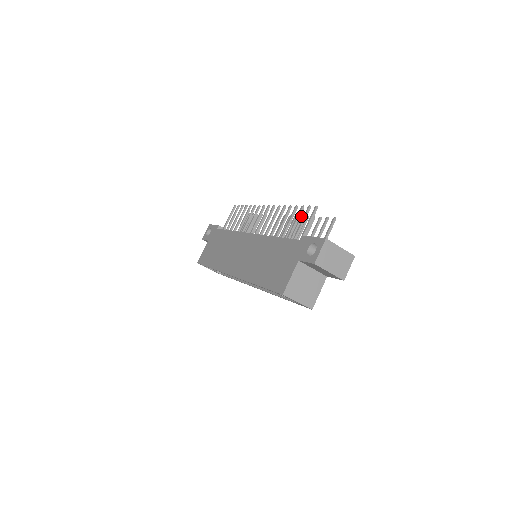
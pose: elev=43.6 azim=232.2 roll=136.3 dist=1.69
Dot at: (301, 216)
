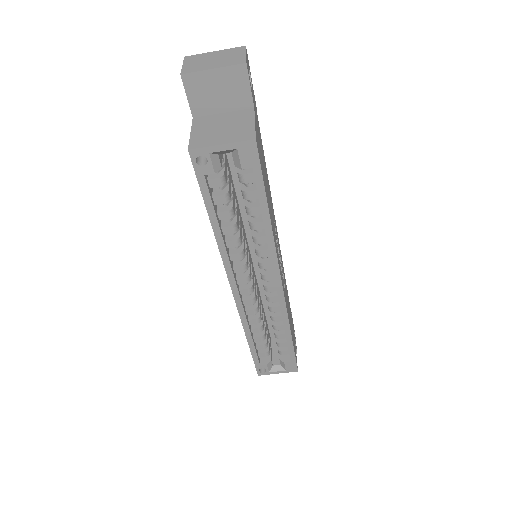
Dot at: occluded
